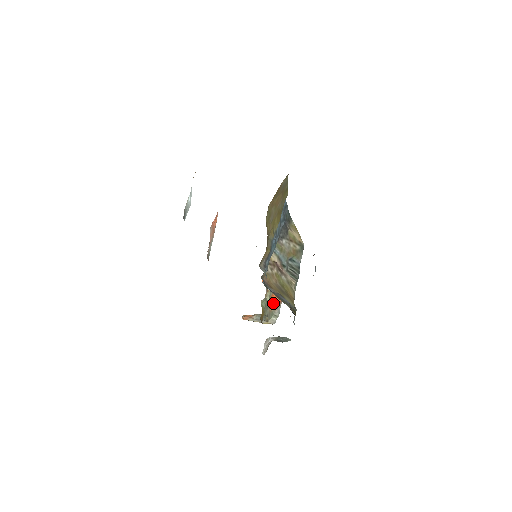
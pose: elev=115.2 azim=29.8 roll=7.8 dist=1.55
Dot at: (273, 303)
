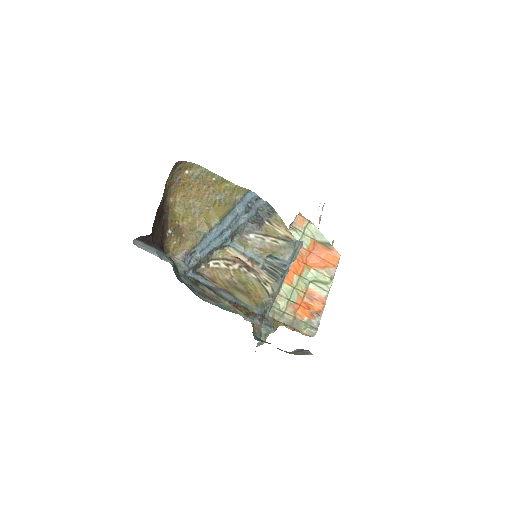
Dot at: (308, 312)
